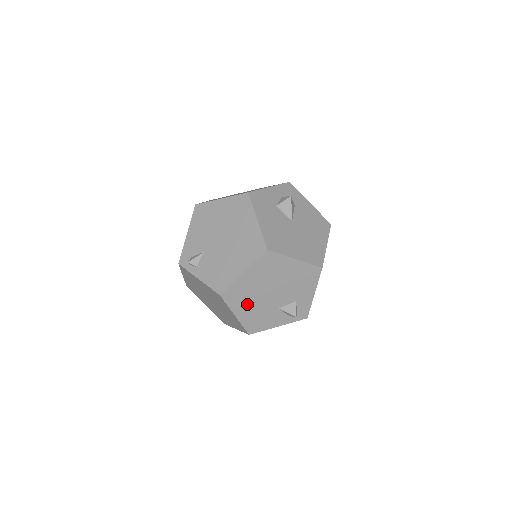
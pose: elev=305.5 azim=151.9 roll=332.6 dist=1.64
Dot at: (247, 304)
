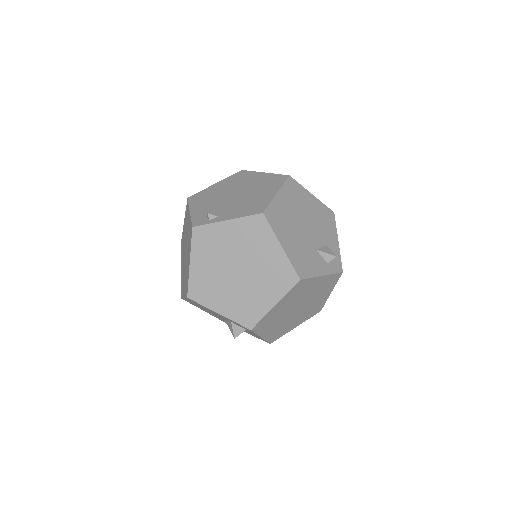
Dot at: (288, 234)
